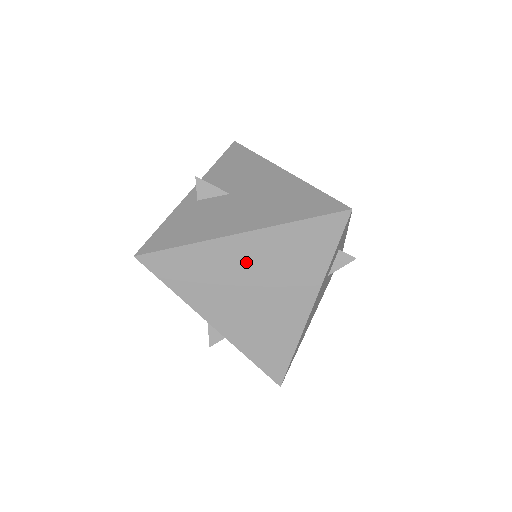
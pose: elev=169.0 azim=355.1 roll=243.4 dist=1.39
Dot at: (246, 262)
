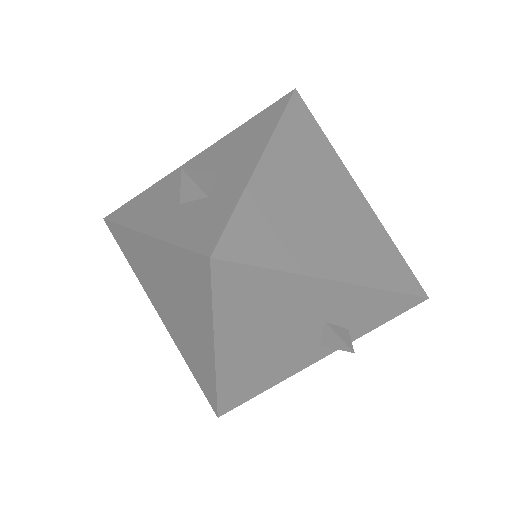
Dot at: (343, 197)
